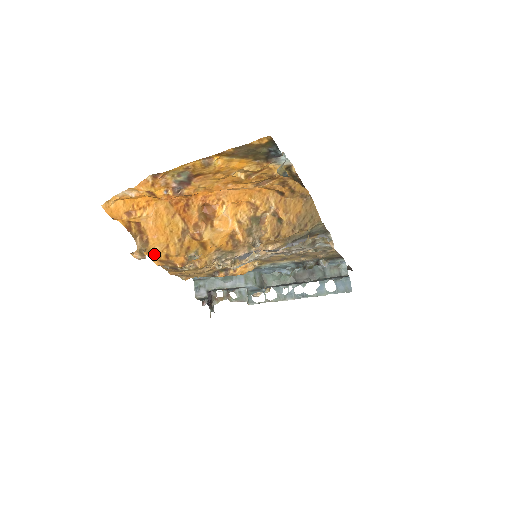
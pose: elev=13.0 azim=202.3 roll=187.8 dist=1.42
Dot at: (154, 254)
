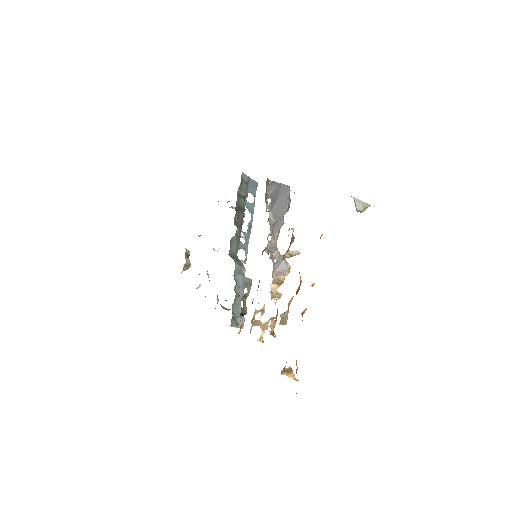
Dot at: occluded
